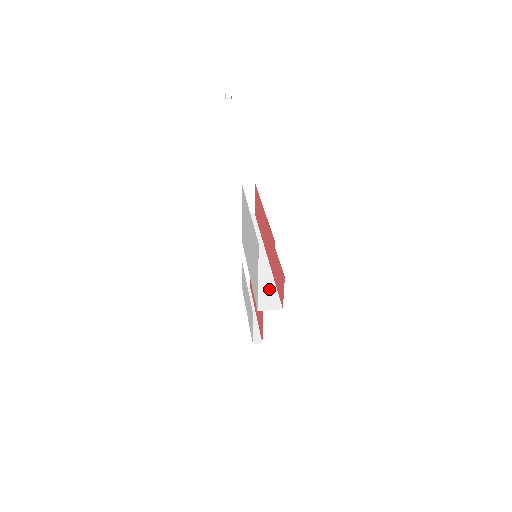
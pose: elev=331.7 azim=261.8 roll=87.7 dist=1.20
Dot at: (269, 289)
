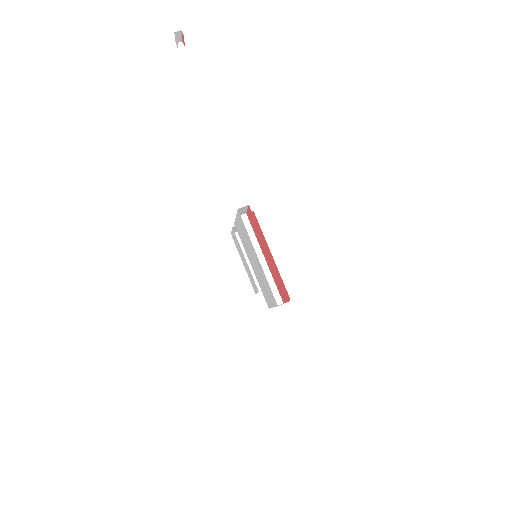
Dot at: occluded
